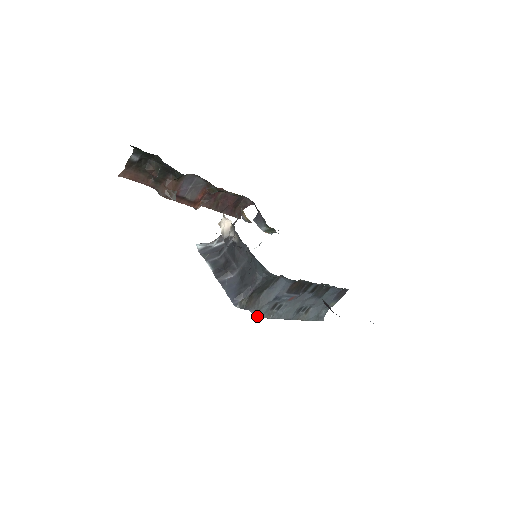
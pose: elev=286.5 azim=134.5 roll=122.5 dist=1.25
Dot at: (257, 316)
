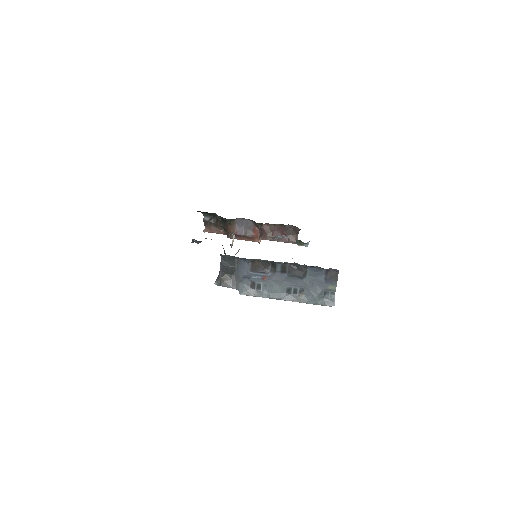
Dot at: (239, 293)
